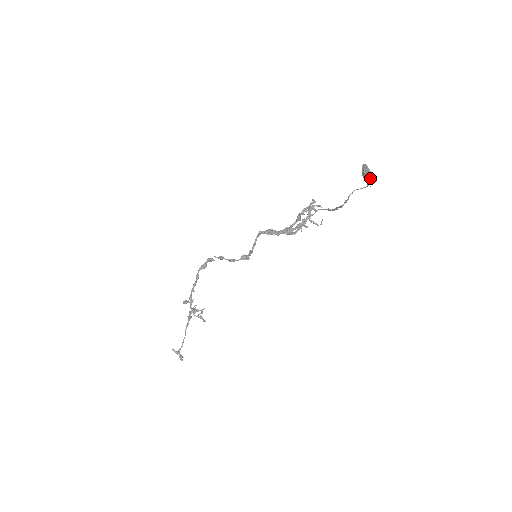
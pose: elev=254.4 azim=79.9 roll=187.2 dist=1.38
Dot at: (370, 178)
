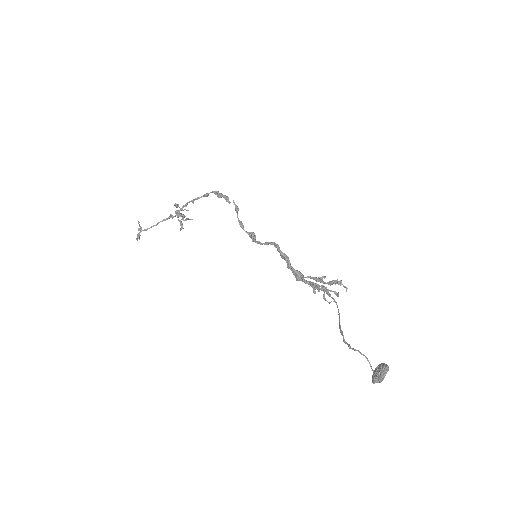
Dot at: (376, 382)
